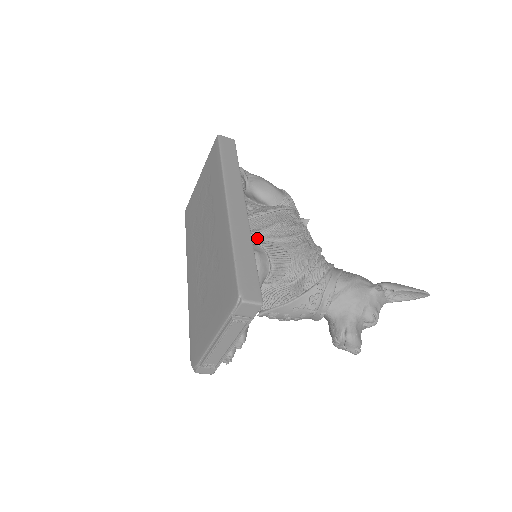
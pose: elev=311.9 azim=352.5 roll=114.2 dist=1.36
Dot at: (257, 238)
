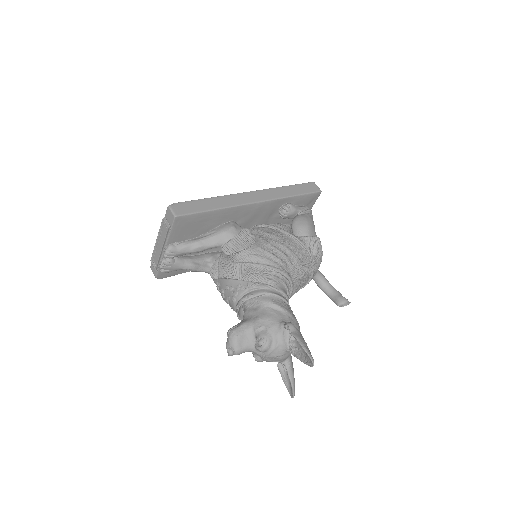
Dot at: (254, 232)
